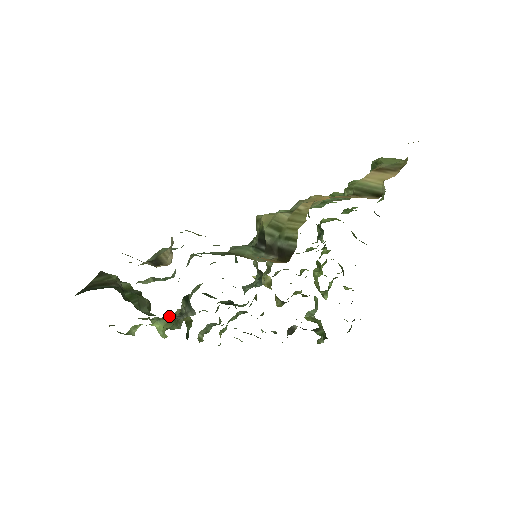
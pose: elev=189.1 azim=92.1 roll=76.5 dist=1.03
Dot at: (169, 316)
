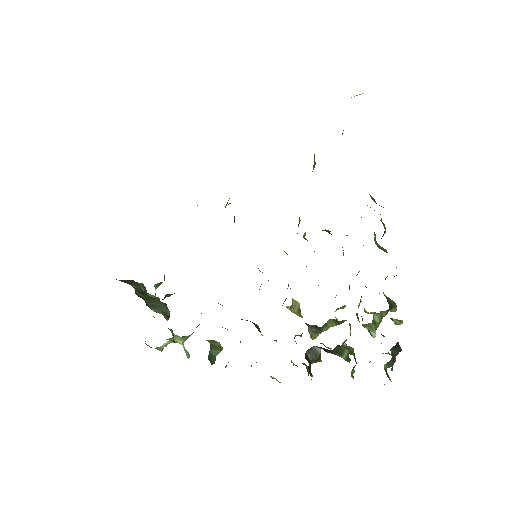
Dot at: occluded
